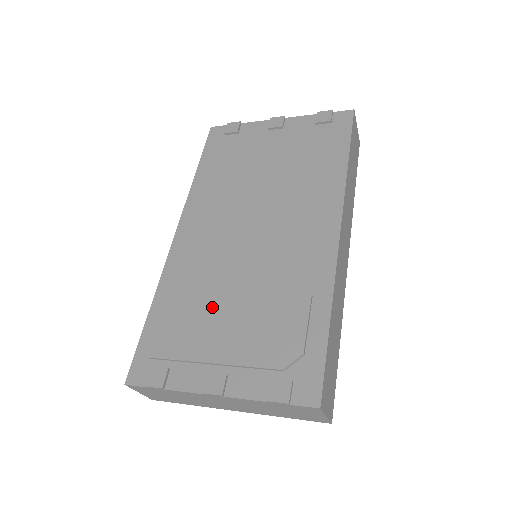
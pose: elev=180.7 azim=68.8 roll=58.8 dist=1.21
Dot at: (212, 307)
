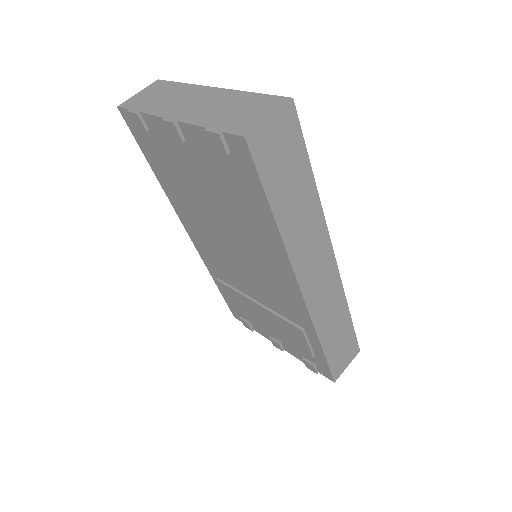
Dot at: (248, 305)
